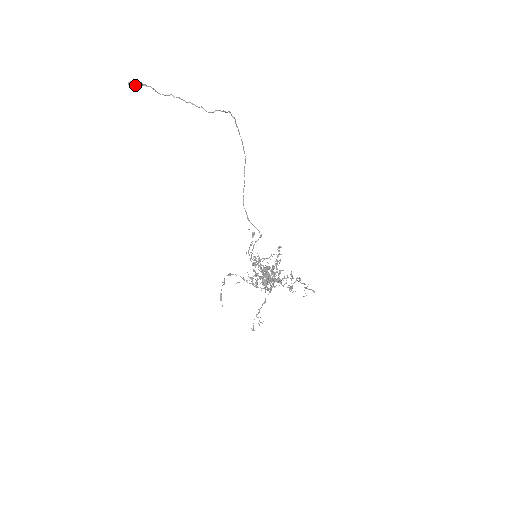
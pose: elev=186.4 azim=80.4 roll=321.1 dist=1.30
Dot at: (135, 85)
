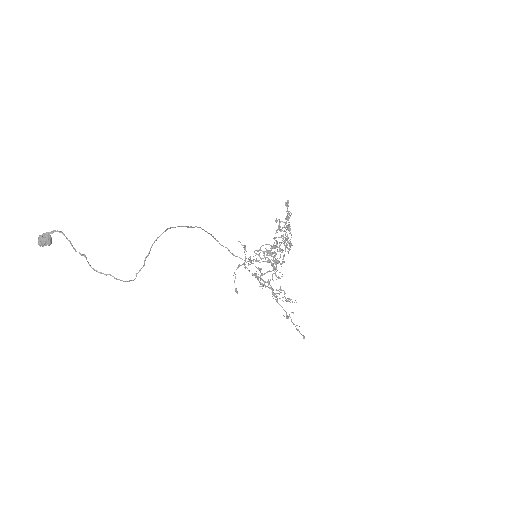
Dot at: (45, 245)
